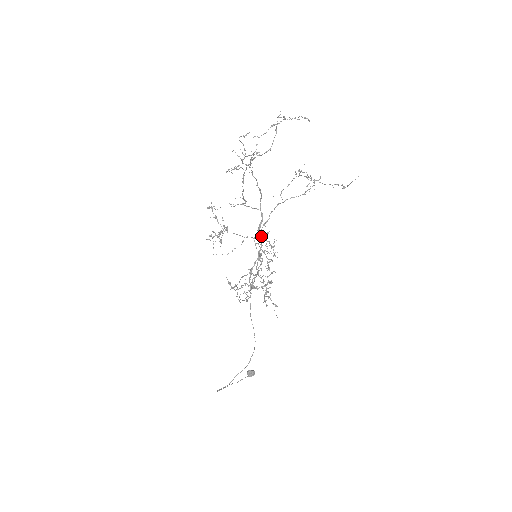
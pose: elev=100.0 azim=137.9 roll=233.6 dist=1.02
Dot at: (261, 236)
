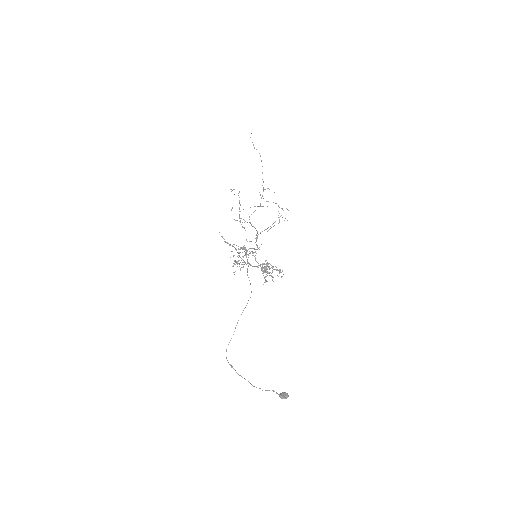
Dot at: (272, 271)
